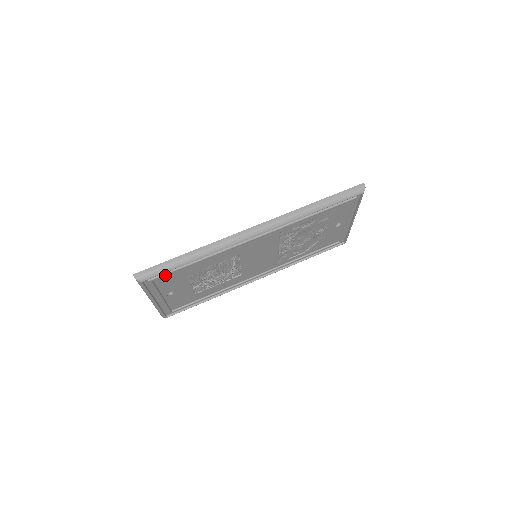
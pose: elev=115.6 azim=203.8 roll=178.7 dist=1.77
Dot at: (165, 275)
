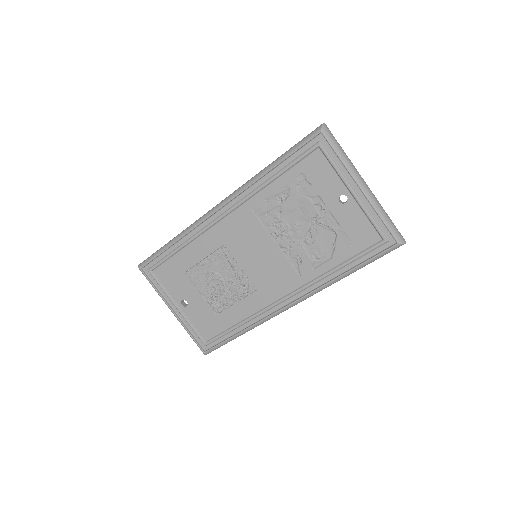
Dot at: (159, 264)
